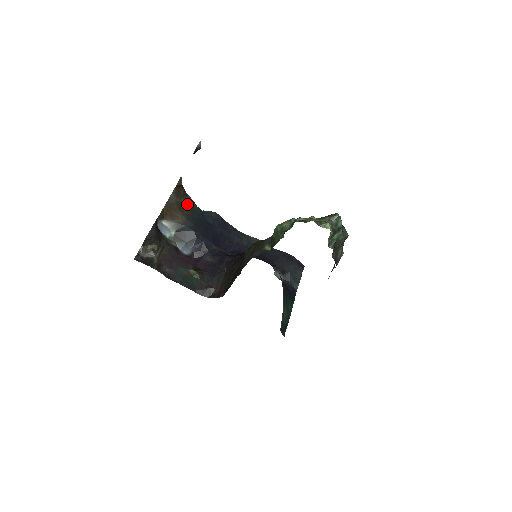
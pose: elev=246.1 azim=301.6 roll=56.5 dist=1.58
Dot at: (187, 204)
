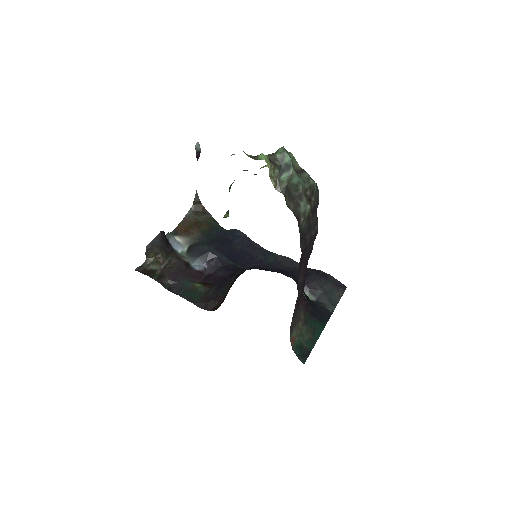
Dot at: (206, 222)
